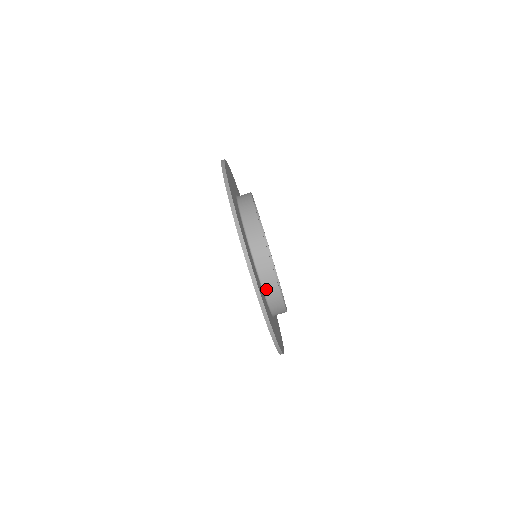
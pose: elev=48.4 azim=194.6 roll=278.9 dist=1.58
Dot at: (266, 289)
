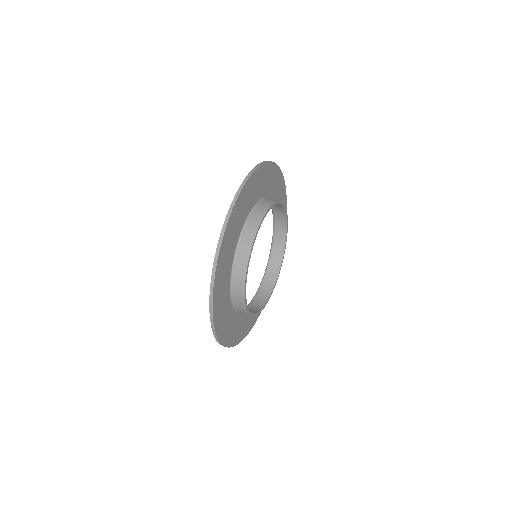
Dot at: (241, 243)
